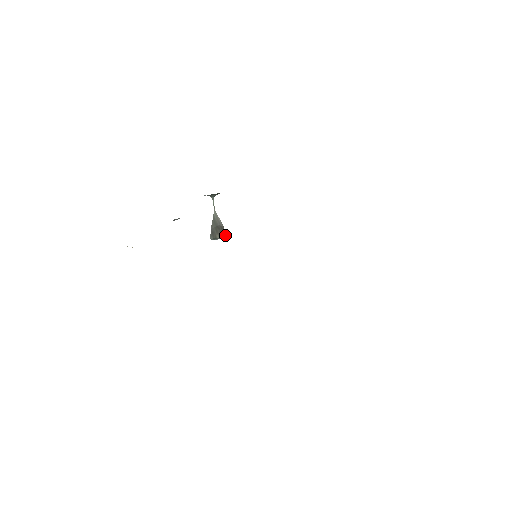
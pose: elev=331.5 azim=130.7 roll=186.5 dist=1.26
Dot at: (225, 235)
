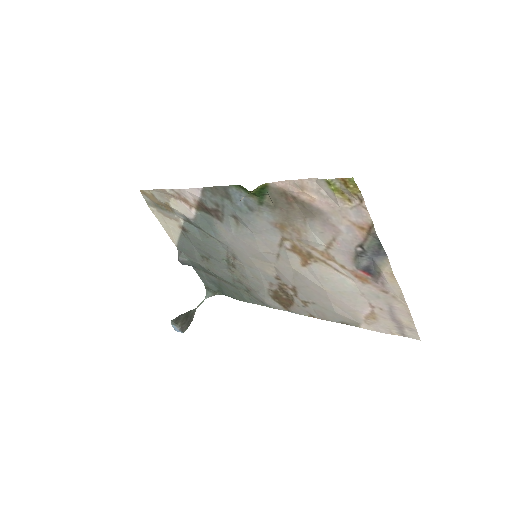
Dot at: (186, 328)
